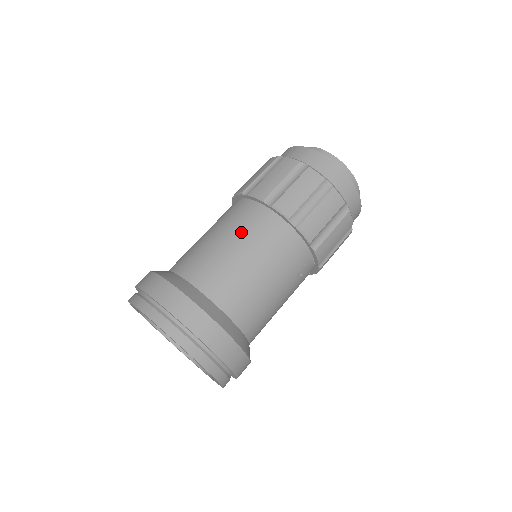
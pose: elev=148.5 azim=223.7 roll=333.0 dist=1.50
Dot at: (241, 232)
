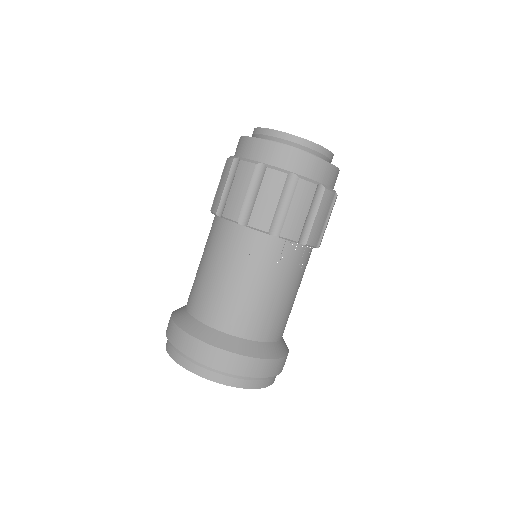
Dot at: occluded
